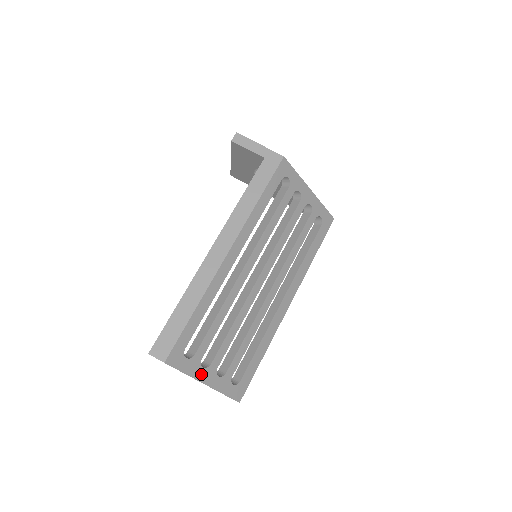
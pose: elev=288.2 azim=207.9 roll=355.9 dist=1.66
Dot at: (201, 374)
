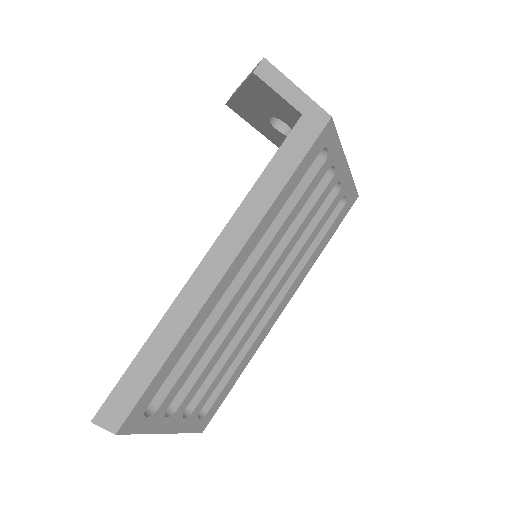
Dot at: (163, 425)
